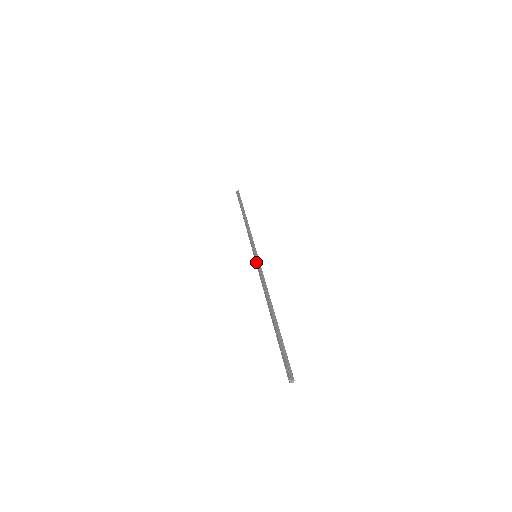
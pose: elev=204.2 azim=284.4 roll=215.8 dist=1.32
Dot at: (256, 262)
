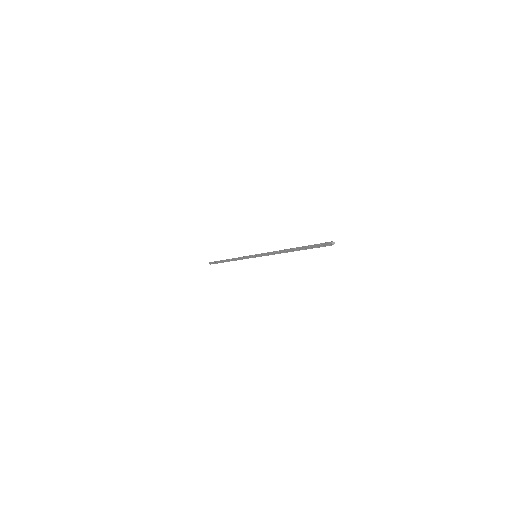
Dot at: (259, 254)
